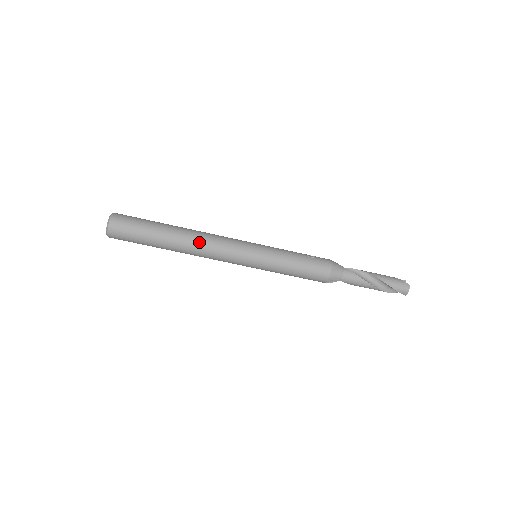
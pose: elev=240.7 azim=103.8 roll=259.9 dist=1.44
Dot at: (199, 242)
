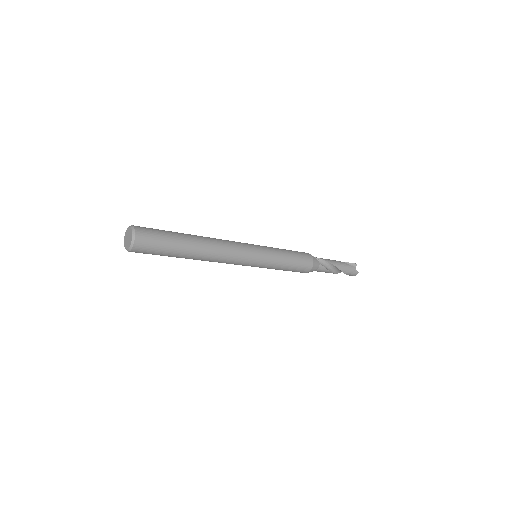
Dot at: (214, 258)
